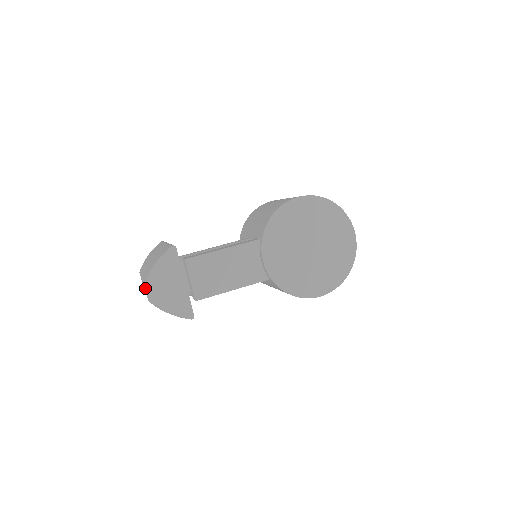
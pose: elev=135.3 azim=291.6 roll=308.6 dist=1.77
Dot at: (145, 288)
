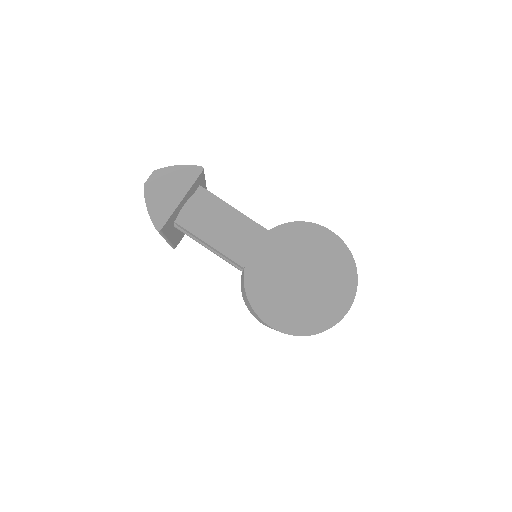
Dot at: (152, 173)
